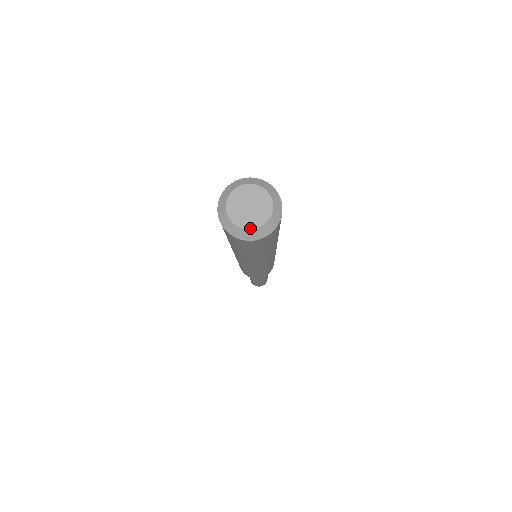
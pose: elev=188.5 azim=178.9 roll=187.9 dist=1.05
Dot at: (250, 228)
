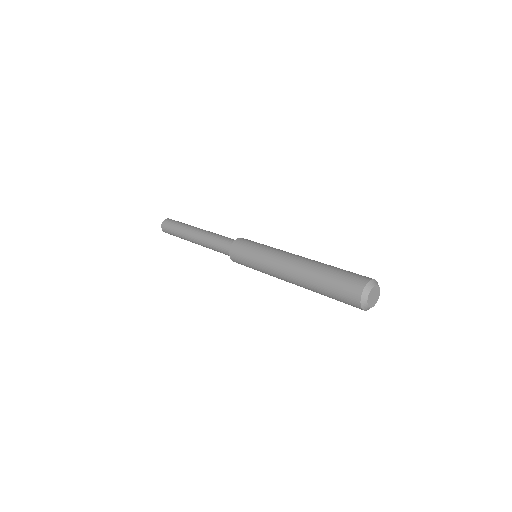
Dot at: occluded
